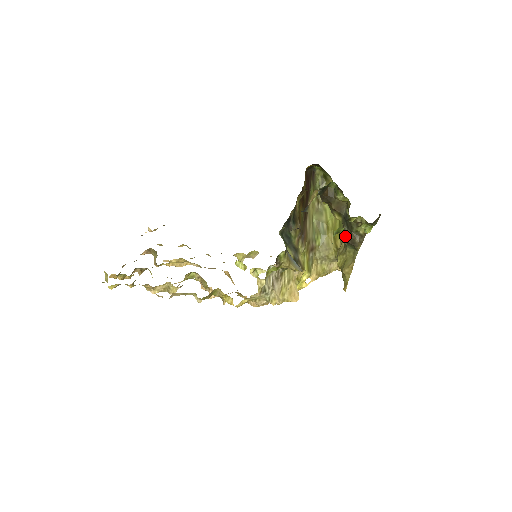
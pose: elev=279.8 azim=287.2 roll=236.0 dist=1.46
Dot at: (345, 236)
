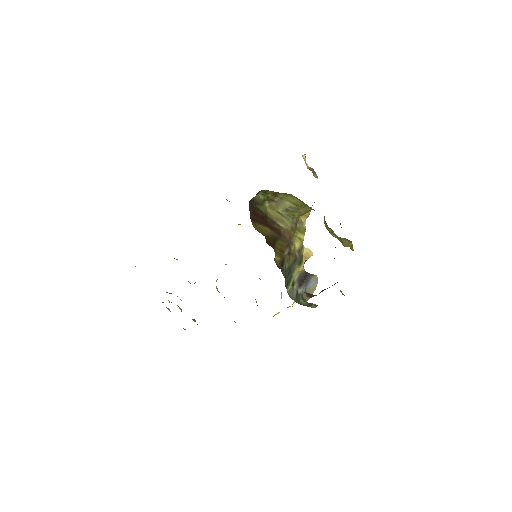
Dot at: occluded
